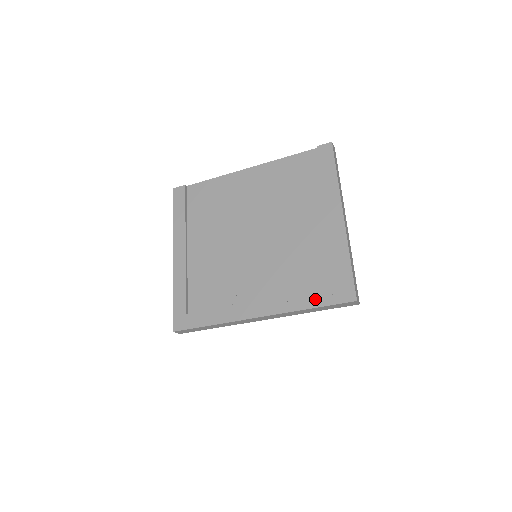
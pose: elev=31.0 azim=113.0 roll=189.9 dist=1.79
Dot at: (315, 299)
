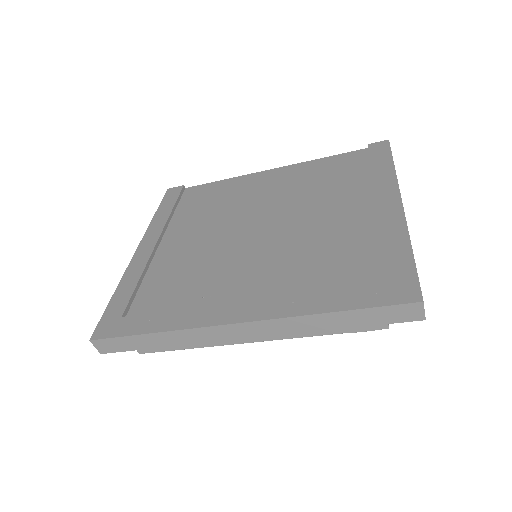
Dot at: (344, 298)
